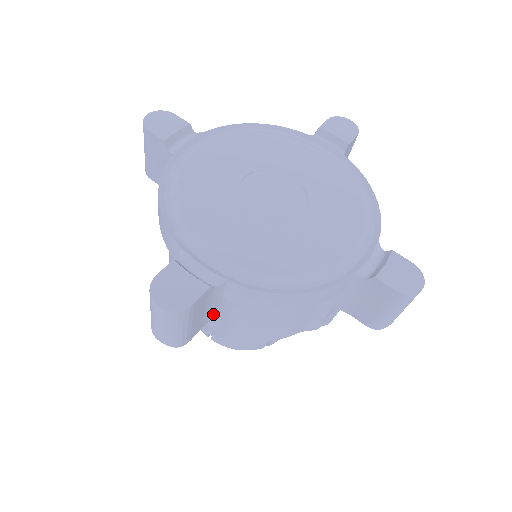
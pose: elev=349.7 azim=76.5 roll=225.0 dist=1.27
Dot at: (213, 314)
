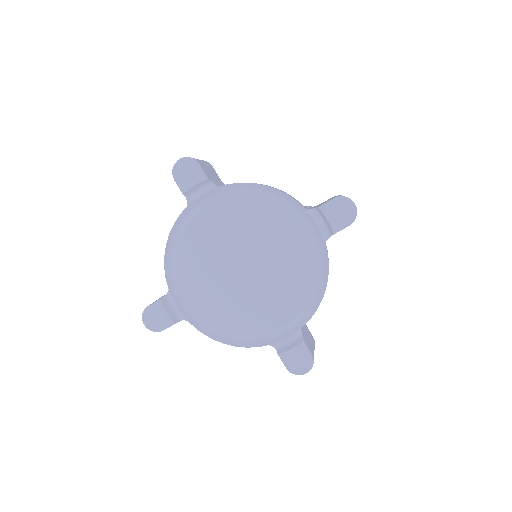
Dot at: occluded
